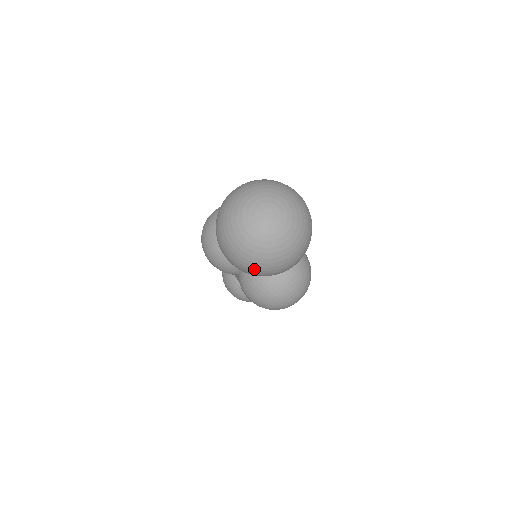
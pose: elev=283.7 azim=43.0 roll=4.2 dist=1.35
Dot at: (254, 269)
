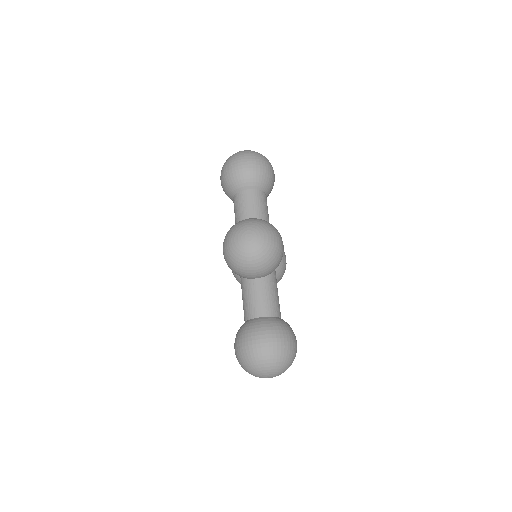
Dot at: occluded
